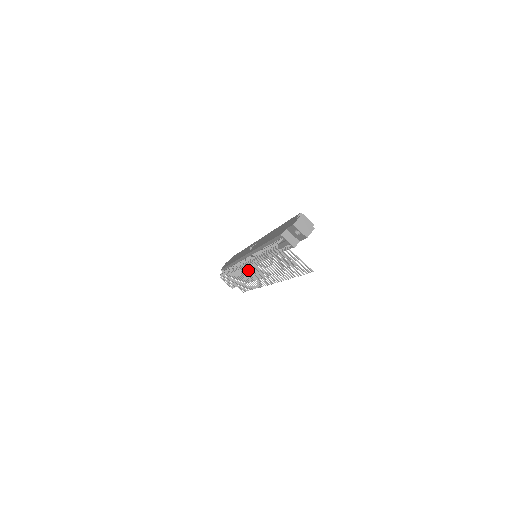
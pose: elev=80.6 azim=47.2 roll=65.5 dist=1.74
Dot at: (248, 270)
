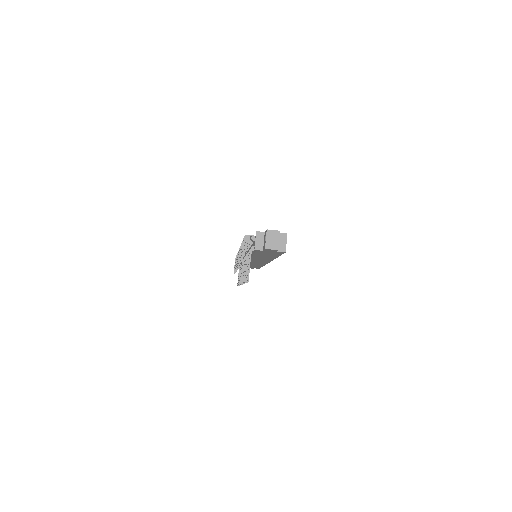
Dot at: occluded
